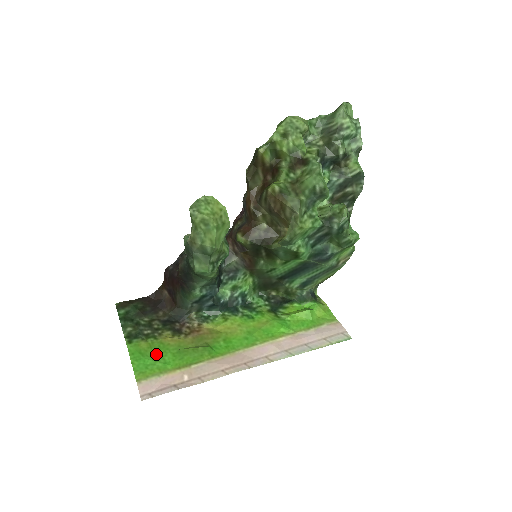
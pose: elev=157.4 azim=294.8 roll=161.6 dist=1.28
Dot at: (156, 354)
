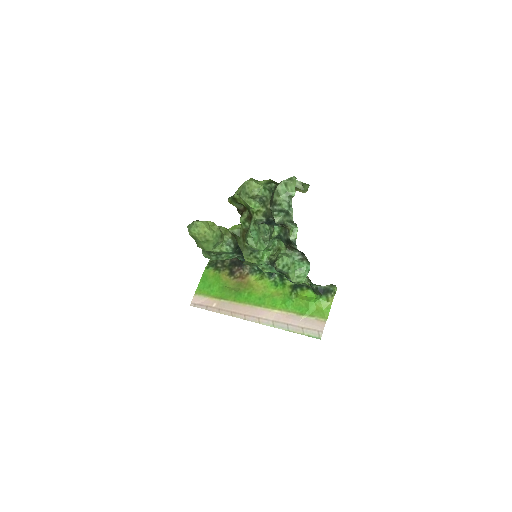
Dot at: (212, 282)
